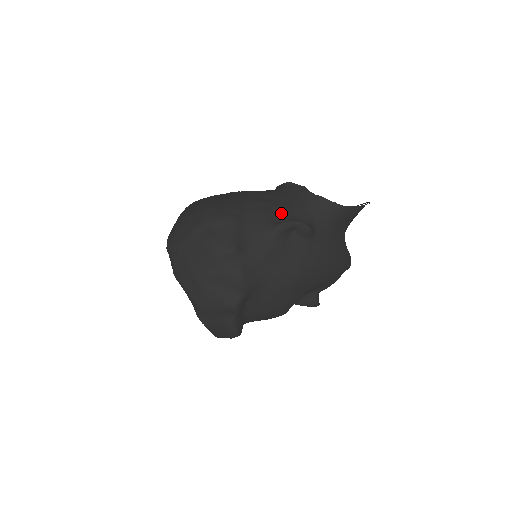
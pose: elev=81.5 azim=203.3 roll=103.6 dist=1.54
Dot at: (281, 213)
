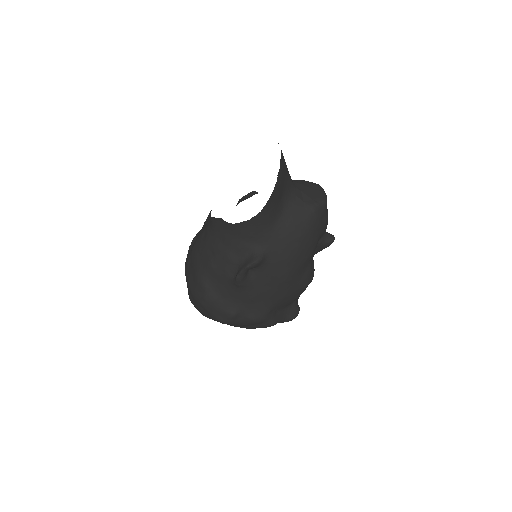
Dot at: (229, 264)
